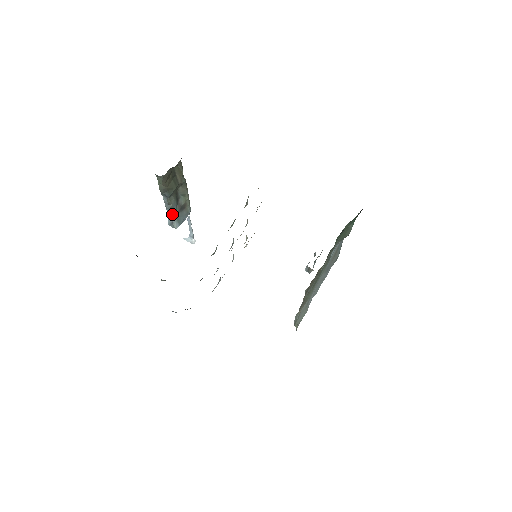
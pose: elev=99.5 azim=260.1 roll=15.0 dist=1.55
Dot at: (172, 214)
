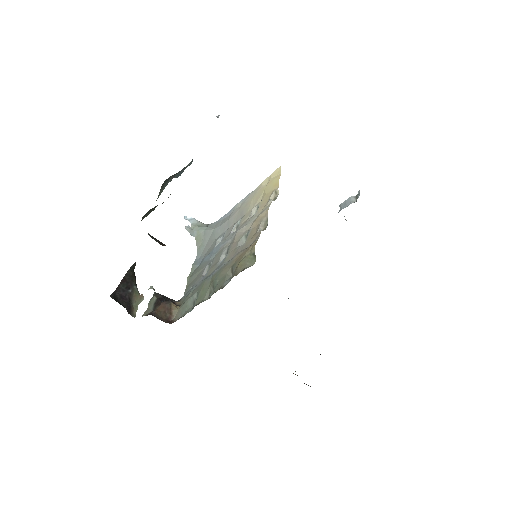
Dot at: occluded
